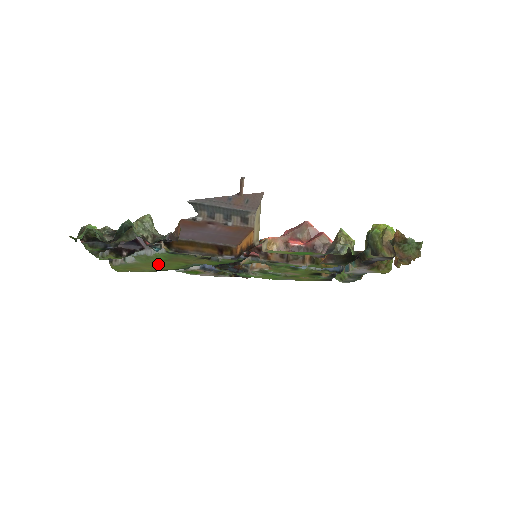
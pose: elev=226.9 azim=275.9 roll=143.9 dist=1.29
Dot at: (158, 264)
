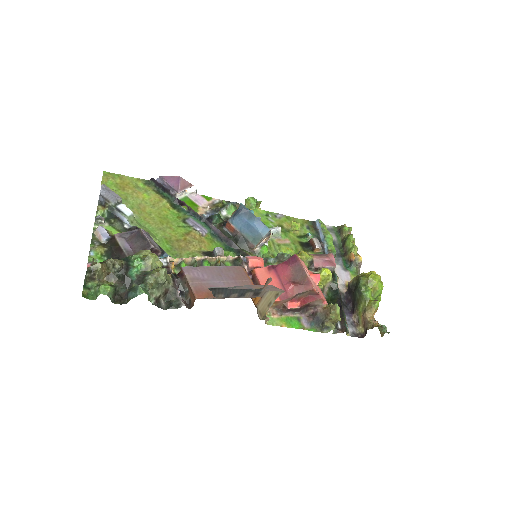
Dot at: (157, 220)
